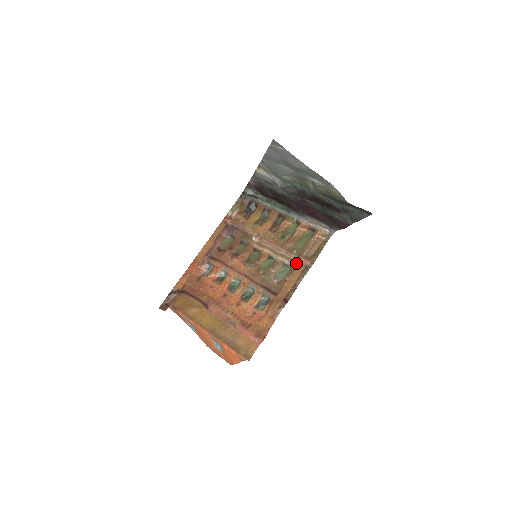
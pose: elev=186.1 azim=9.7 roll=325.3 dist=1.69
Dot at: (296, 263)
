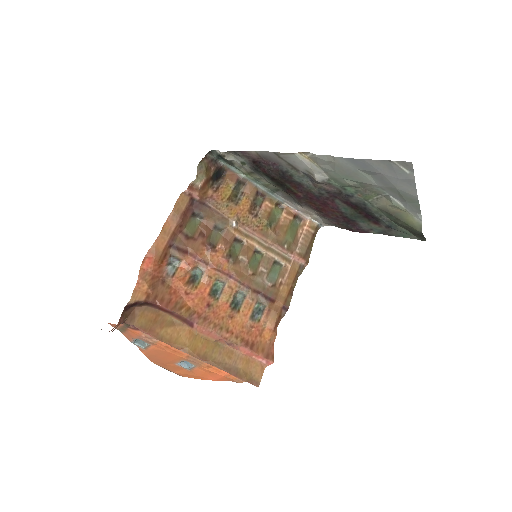
Dot at: (289, 261)
